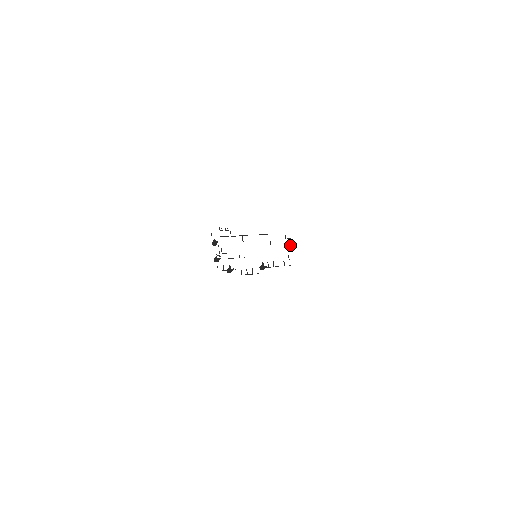
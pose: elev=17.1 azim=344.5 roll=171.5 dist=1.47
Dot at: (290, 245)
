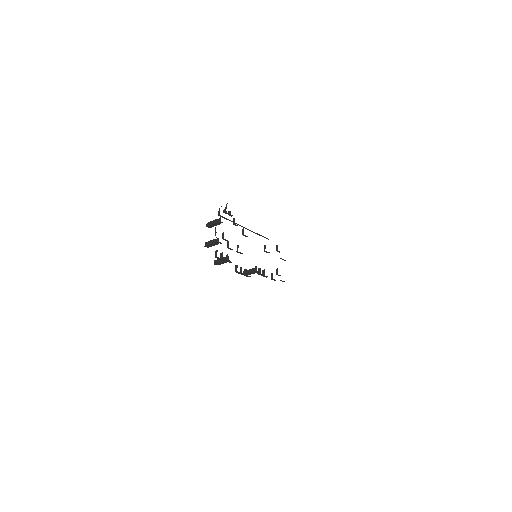
Dot at: occluded
